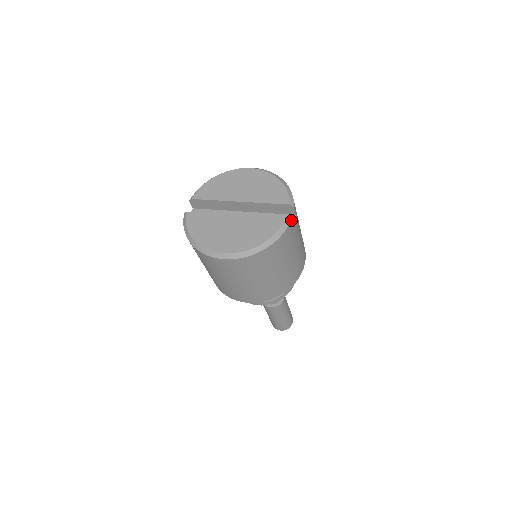
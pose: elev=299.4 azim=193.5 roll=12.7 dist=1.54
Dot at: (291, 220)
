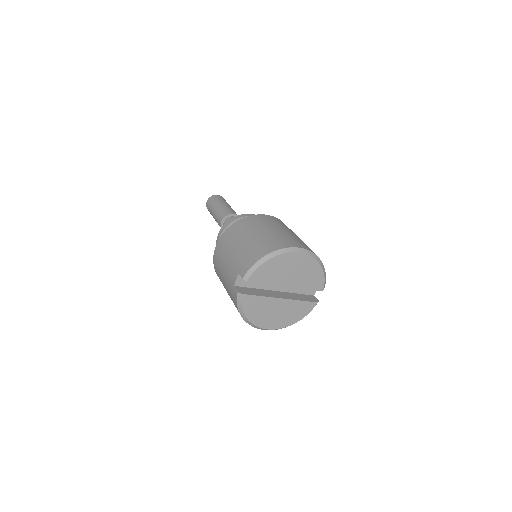
Dot at: occluded
